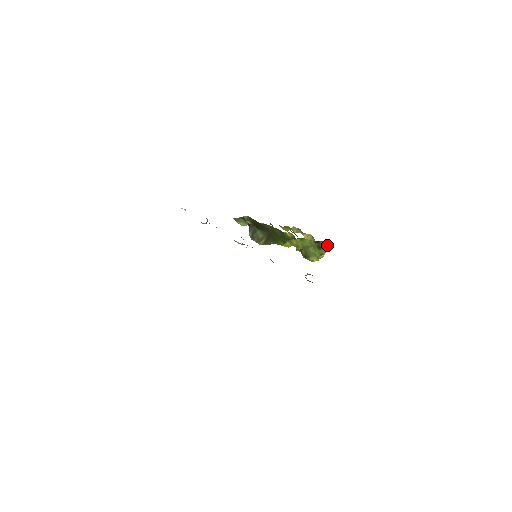
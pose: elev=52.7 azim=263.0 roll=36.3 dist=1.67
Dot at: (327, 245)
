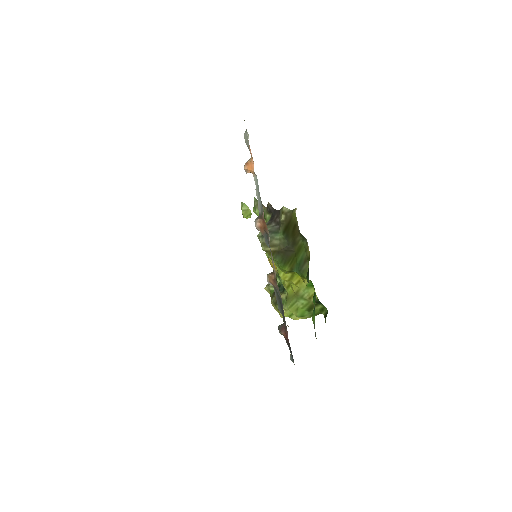
Dot at: (318, 313)
